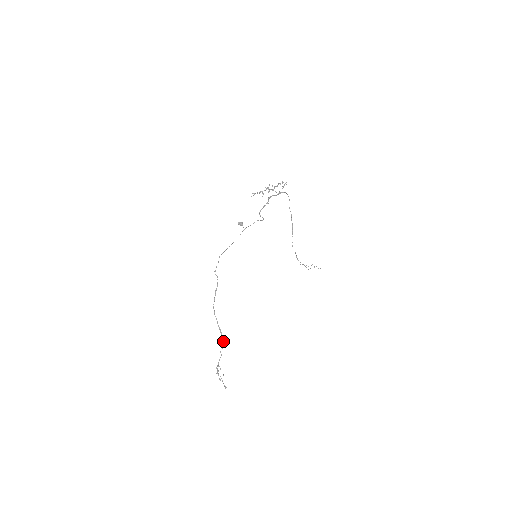
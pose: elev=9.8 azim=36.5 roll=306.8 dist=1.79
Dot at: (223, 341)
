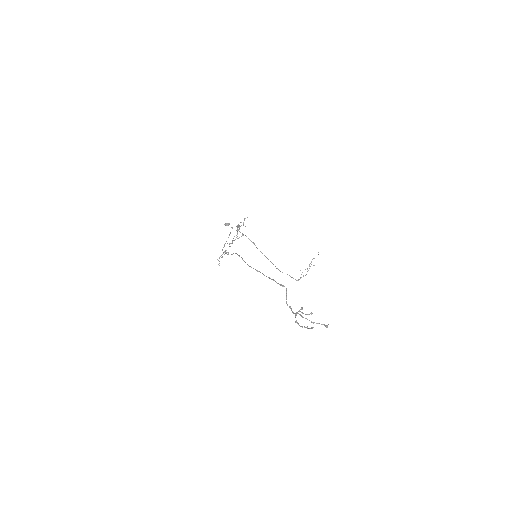
Dot at: (281, 284)
